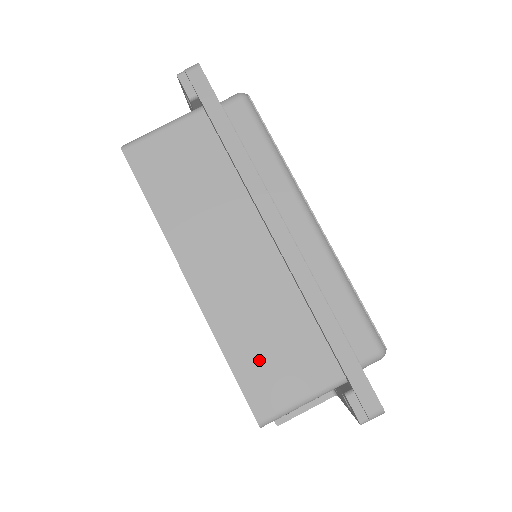
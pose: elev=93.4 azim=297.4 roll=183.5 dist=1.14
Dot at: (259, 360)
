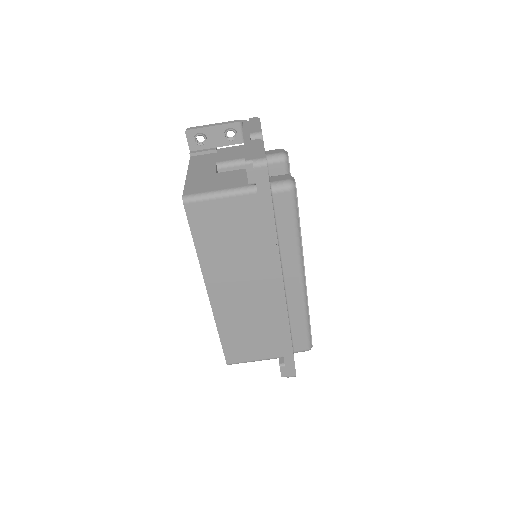
Dot at: (238, 340)
